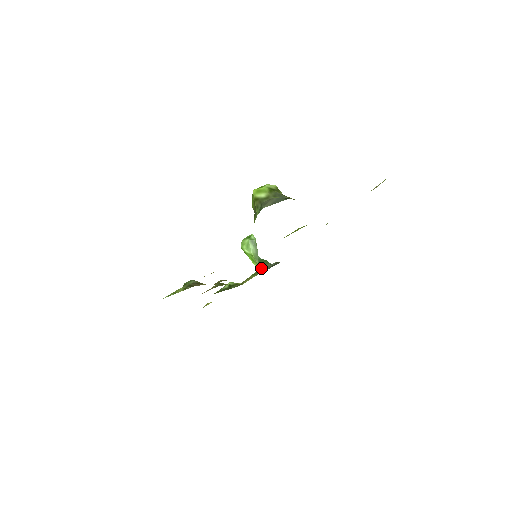
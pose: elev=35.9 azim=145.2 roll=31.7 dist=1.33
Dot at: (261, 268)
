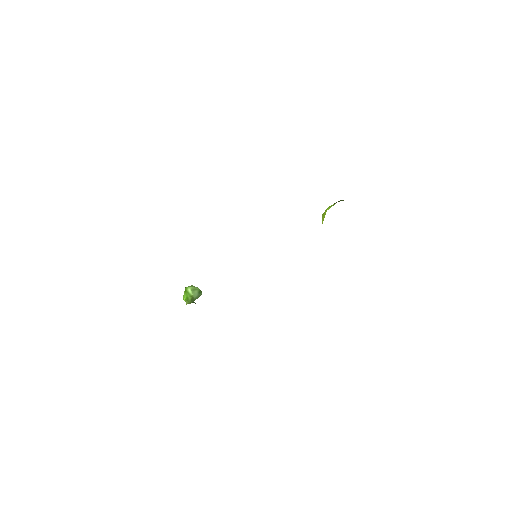
Dot at: (195, 303)
